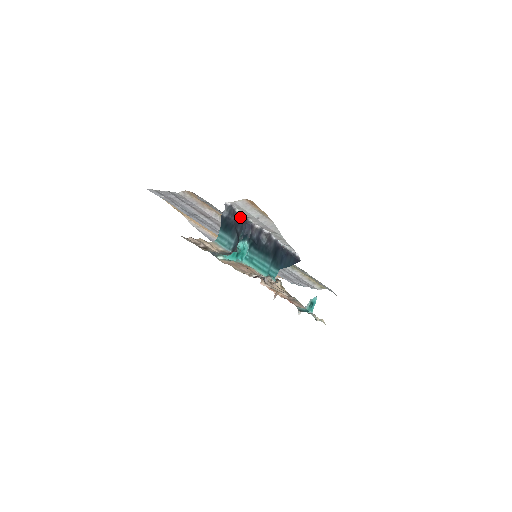
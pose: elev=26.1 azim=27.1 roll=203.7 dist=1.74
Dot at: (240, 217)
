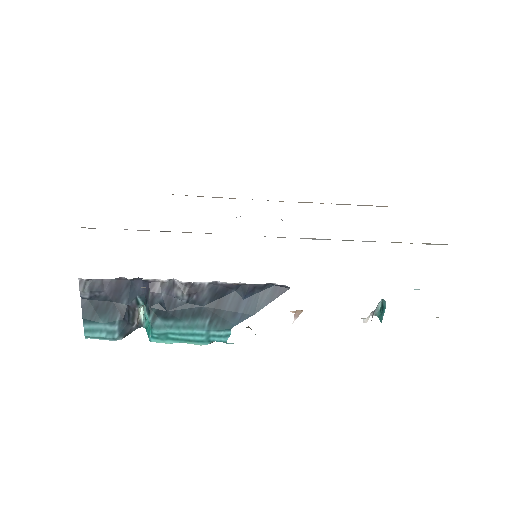
Dot at: (121, 281)
